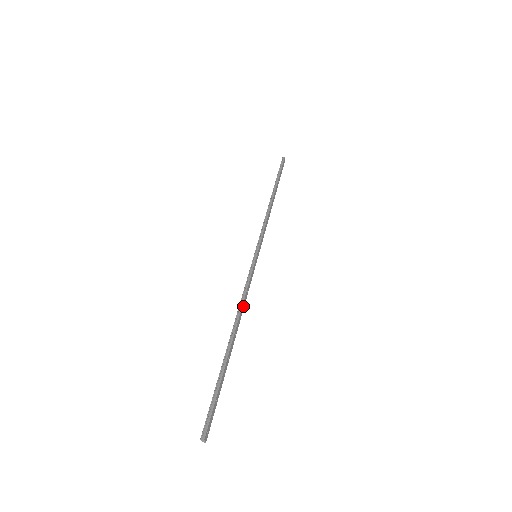
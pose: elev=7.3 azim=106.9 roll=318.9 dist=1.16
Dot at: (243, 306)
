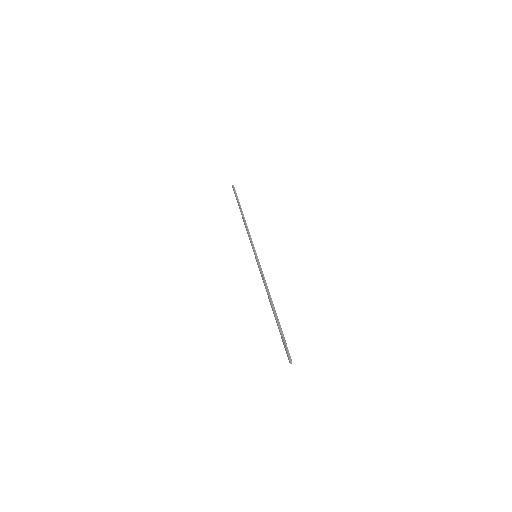
Dot at: (267, 288)
